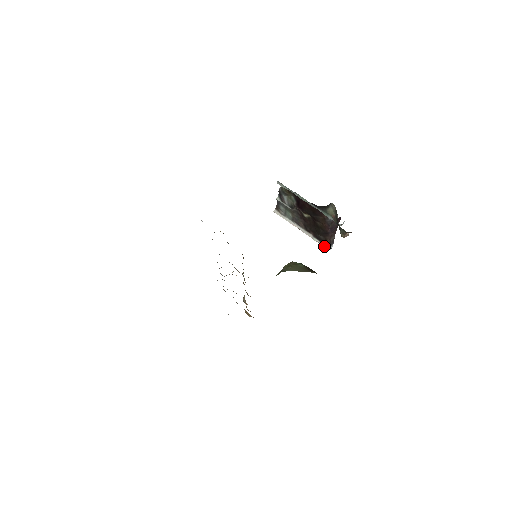
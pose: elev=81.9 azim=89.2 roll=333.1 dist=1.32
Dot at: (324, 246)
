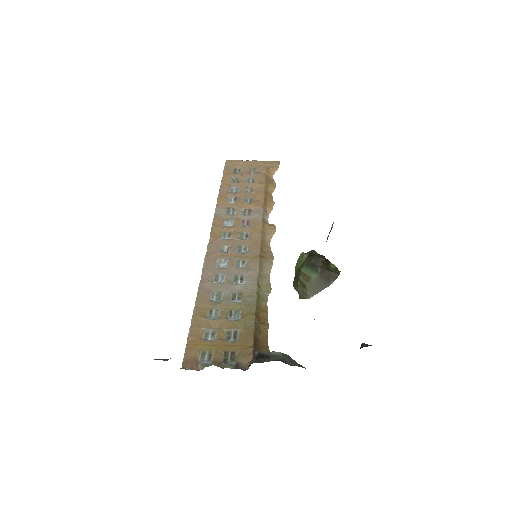
Dot at: occluded
